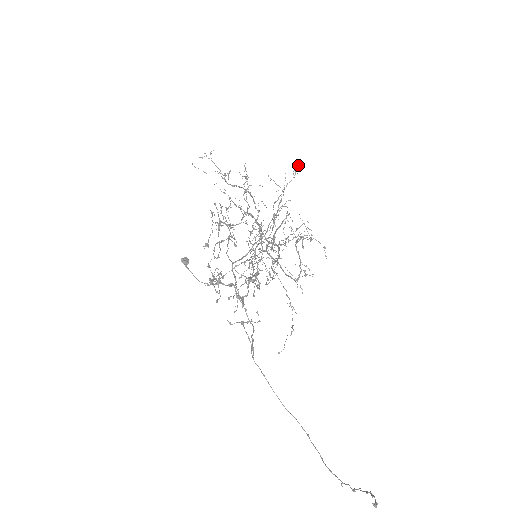
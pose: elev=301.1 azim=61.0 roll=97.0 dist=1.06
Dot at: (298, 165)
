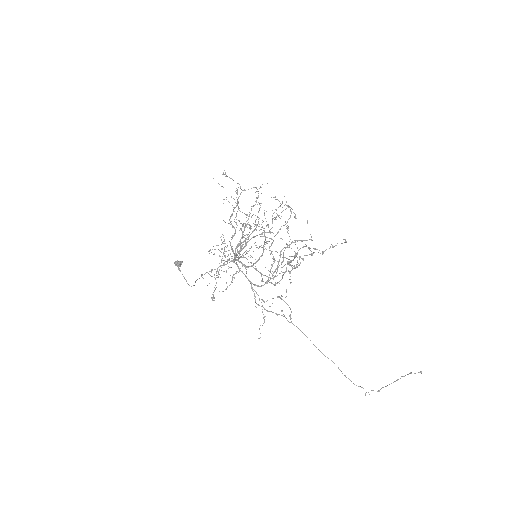
Dot at: occluded
